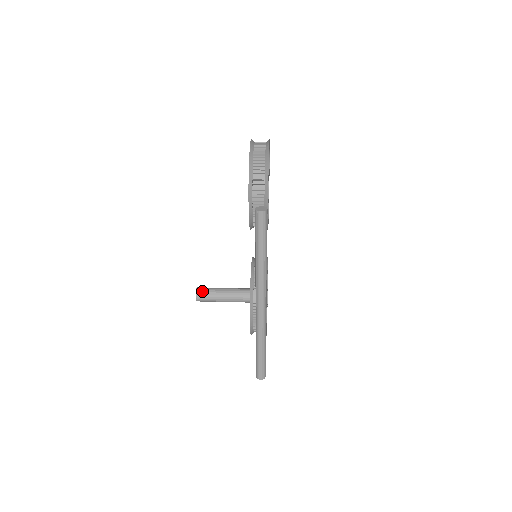
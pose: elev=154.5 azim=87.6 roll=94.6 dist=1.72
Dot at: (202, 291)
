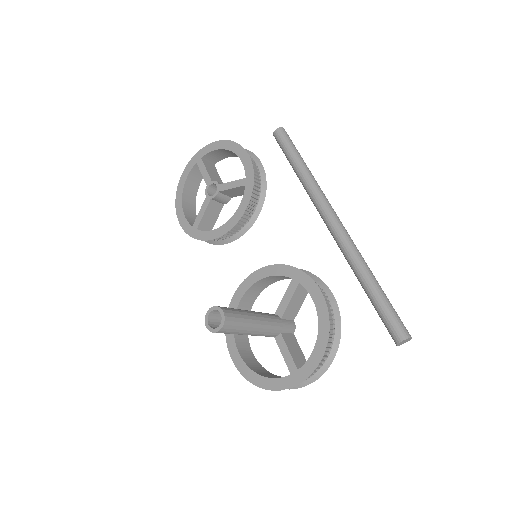
Dot at: occluded
